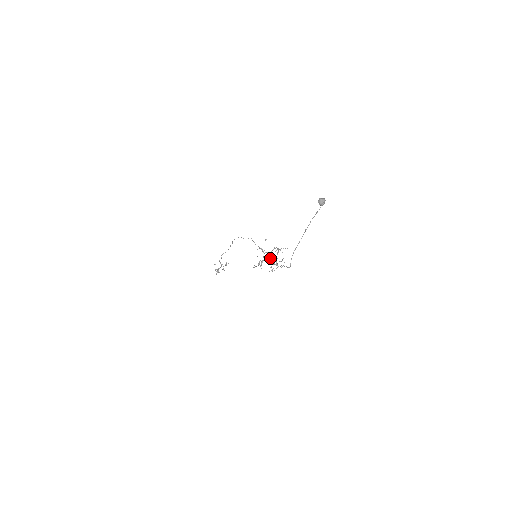
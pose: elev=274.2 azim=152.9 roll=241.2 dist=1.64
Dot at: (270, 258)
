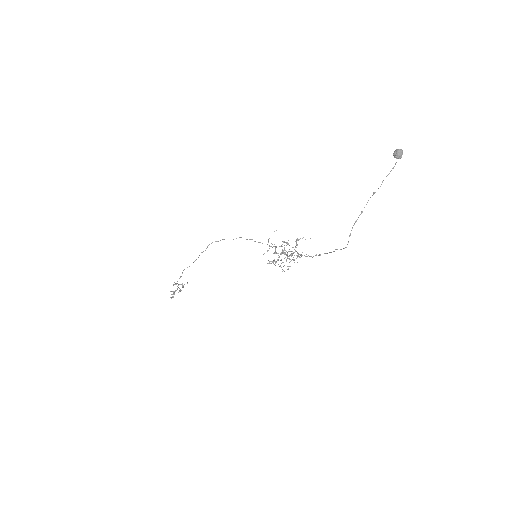
Dot at: (287, 252)
